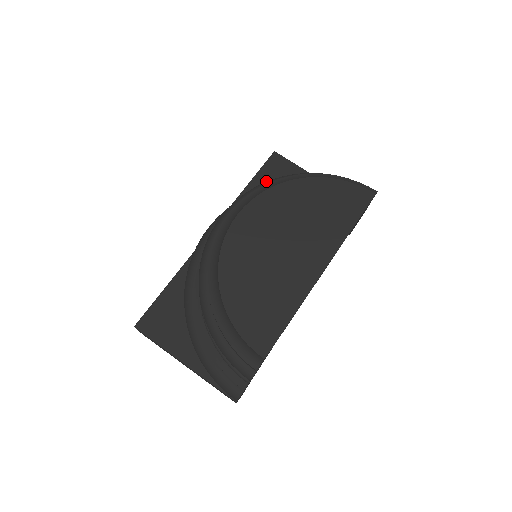
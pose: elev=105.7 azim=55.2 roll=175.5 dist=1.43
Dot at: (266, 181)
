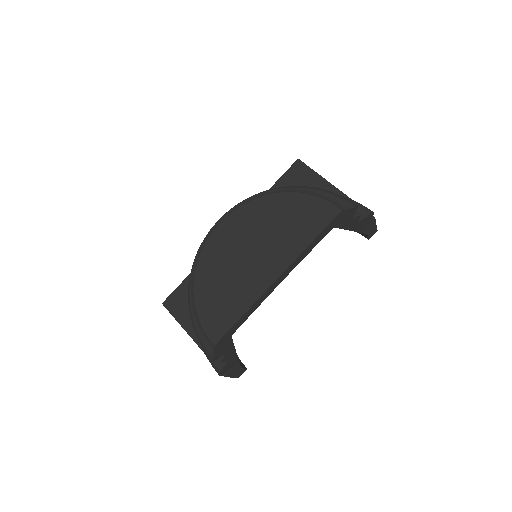
Dot at: occluded
